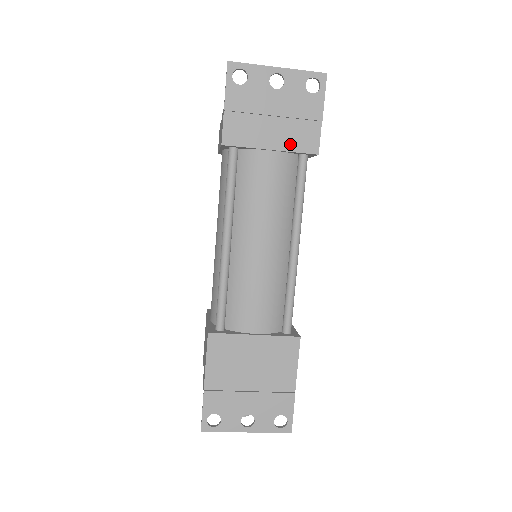
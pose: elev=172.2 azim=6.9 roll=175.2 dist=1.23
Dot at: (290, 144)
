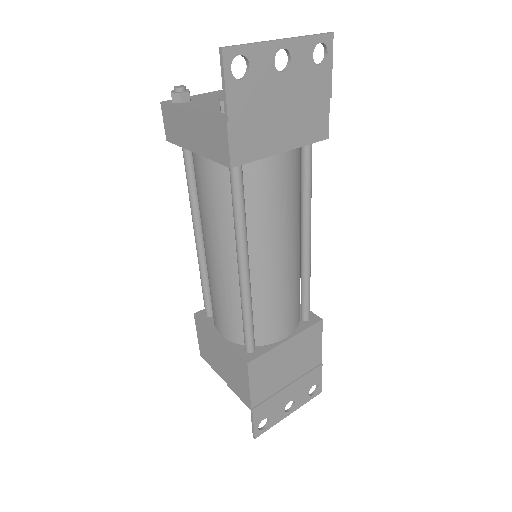
Dot at: (301, 137)
